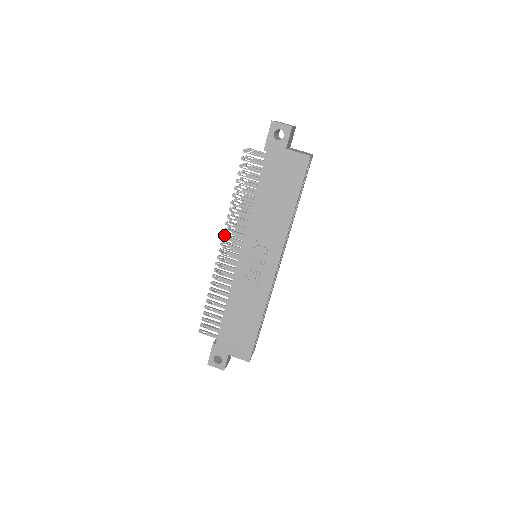
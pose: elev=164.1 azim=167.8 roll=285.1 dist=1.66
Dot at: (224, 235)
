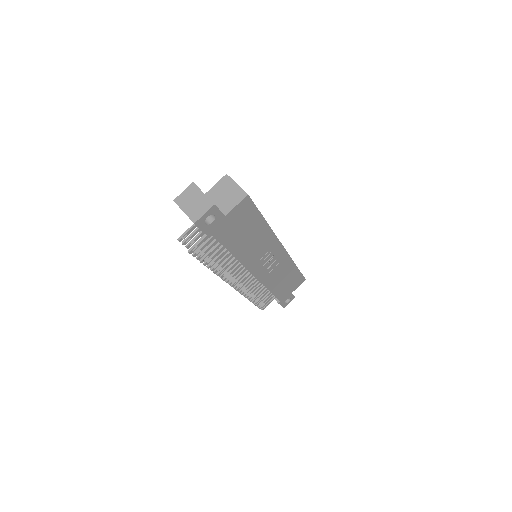
Dot at: (229, 283)
